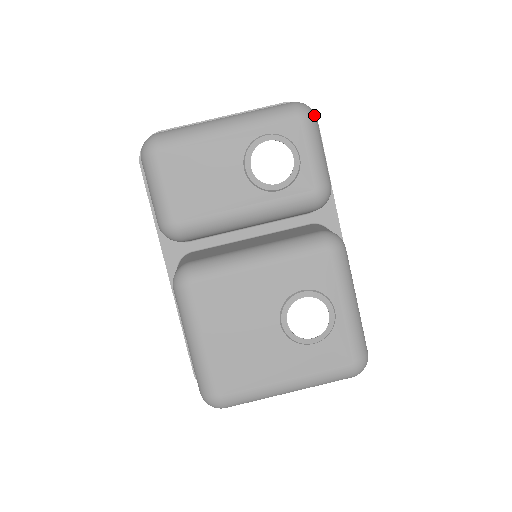
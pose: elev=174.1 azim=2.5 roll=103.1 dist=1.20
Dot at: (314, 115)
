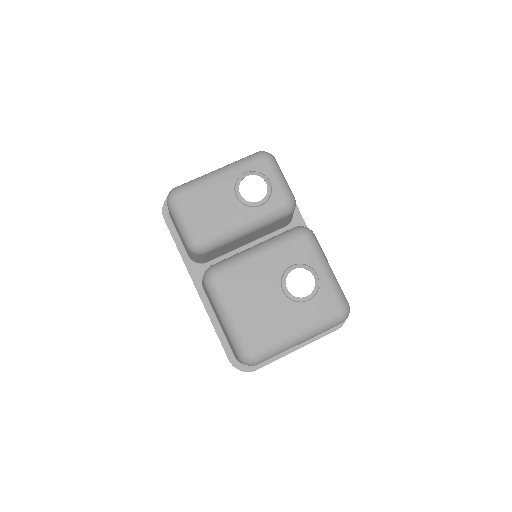
Dot at: (273, 156)
